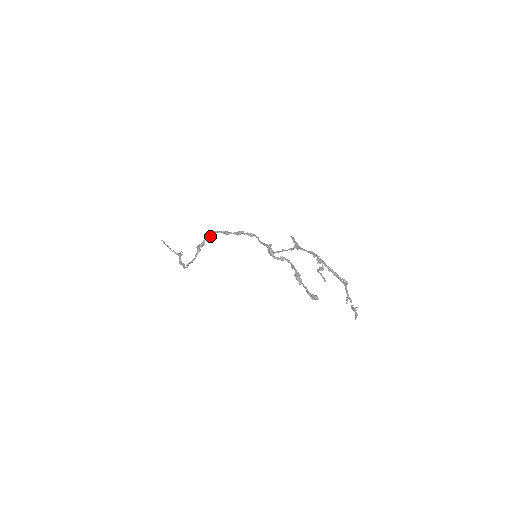
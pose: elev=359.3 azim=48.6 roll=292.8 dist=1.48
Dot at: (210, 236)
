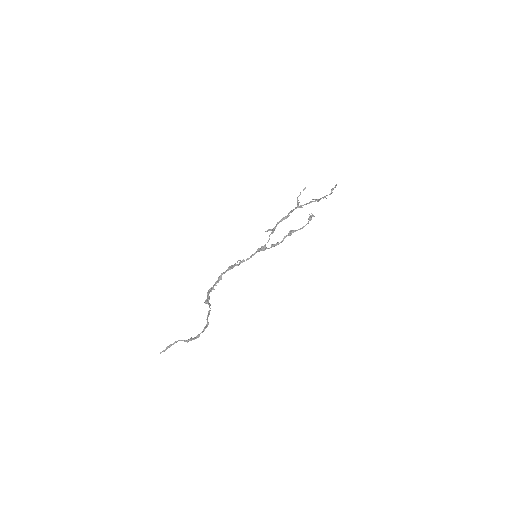
Dot at: (209, 293)
